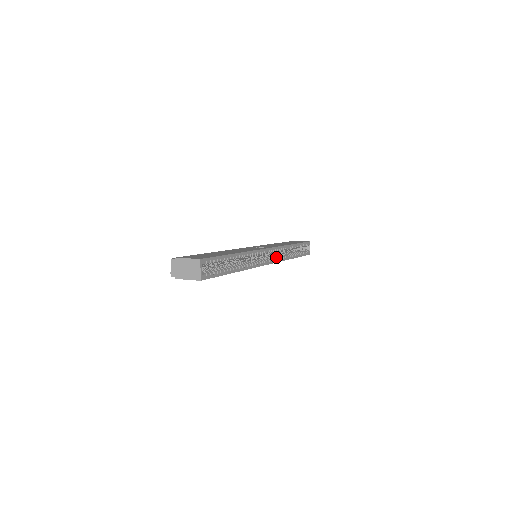
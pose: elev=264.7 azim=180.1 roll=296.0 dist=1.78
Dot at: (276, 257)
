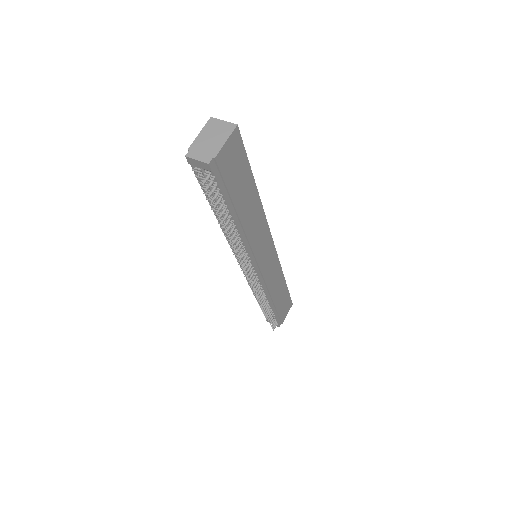
Dot at: occluded
